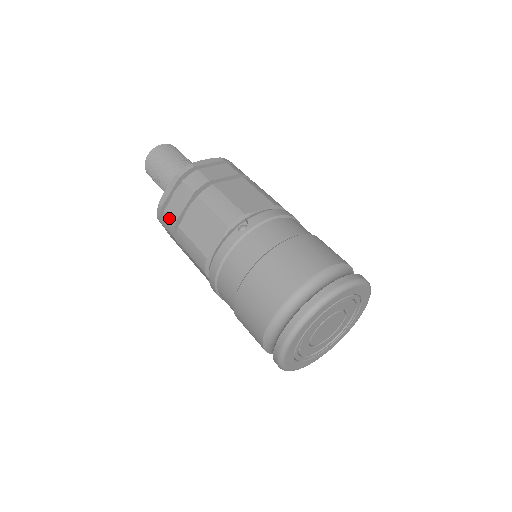
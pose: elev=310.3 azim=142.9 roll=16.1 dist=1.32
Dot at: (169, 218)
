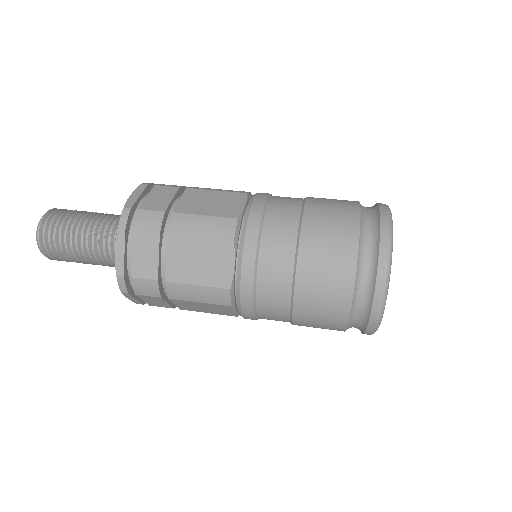
Dot at: (151, 212)
